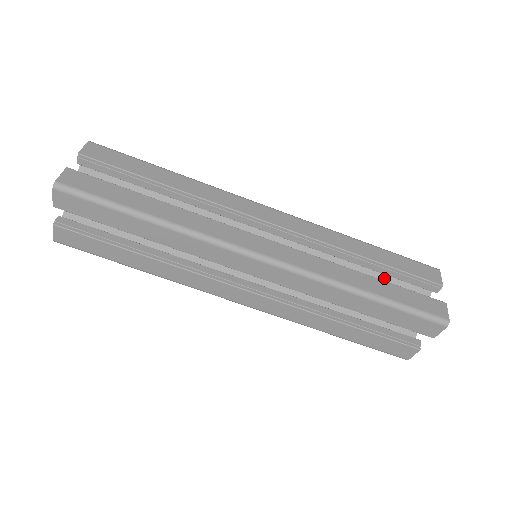
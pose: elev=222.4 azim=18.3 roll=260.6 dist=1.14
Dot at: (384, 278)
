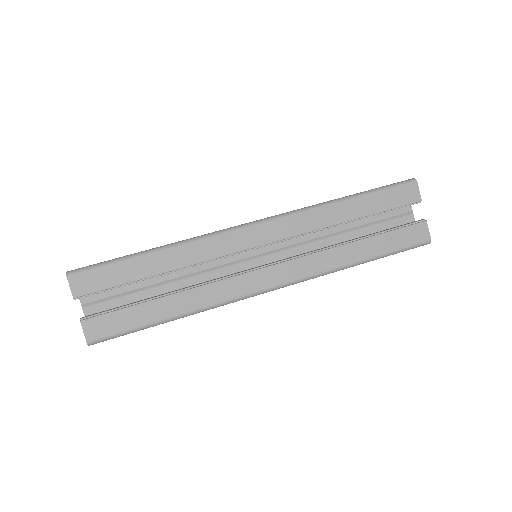
Dot at: occluded
